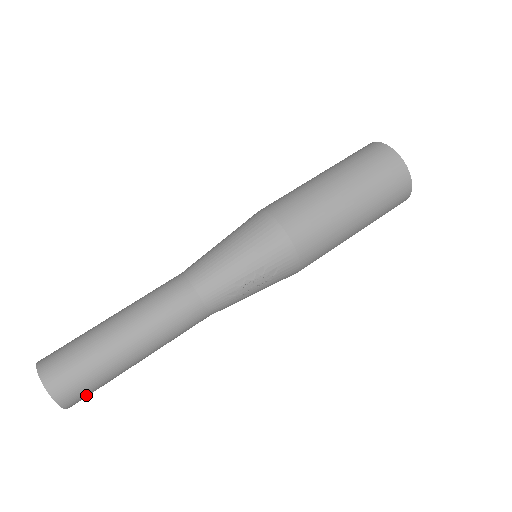
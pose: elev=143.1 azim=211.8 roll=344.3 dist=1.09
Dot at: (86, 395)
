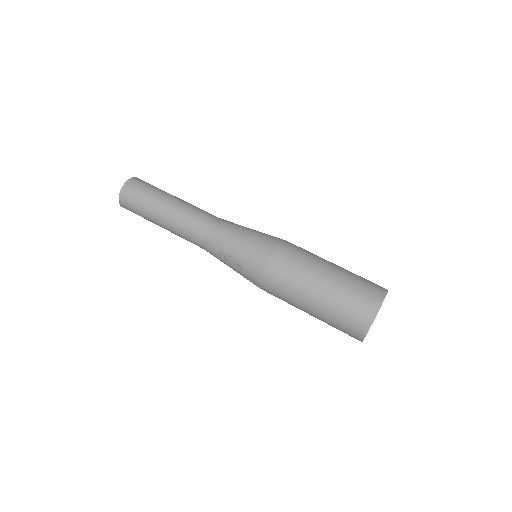
Dot at: (130, 209)
